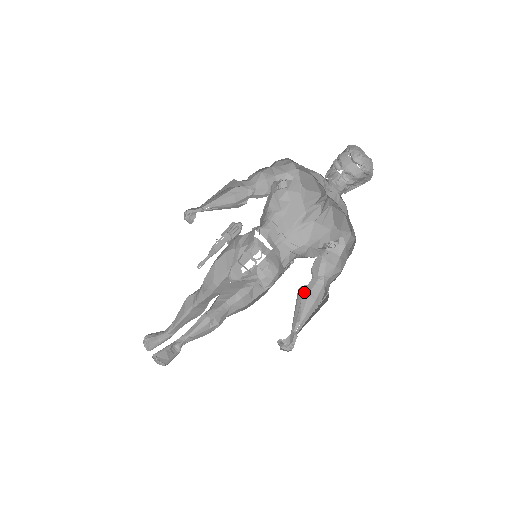
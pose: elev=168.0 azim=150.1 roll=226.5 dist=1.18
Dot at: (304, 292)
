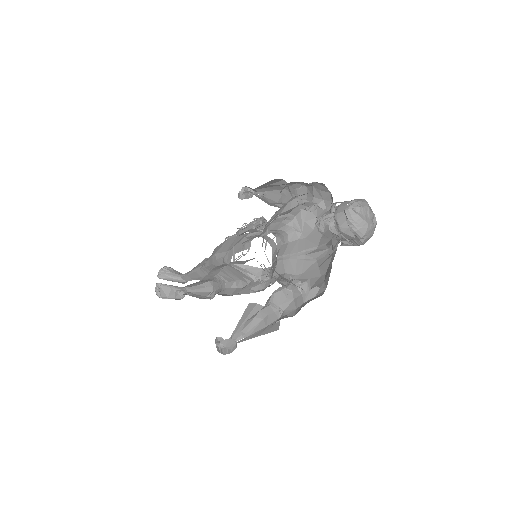
Dot at: (260, 312)
